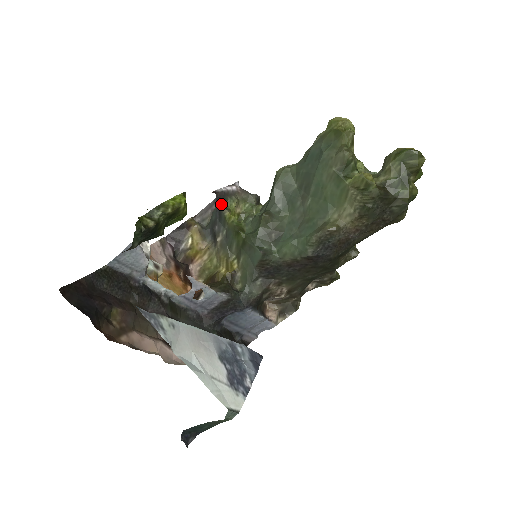
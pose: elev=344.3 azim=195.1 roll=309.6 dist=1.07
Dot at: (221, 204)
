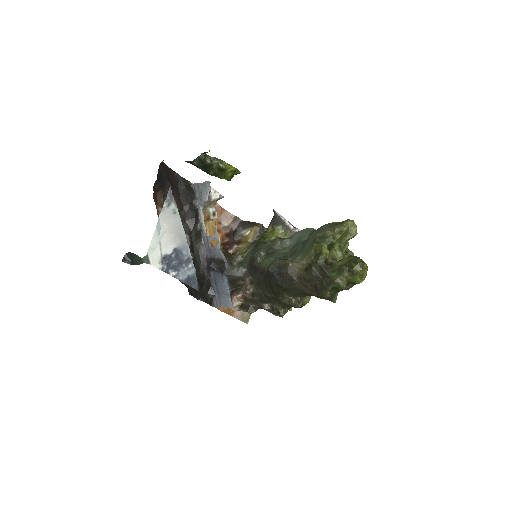
Dot at: (273, 222)
